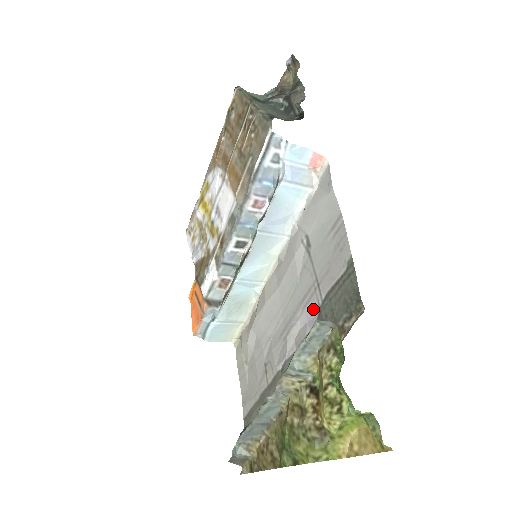
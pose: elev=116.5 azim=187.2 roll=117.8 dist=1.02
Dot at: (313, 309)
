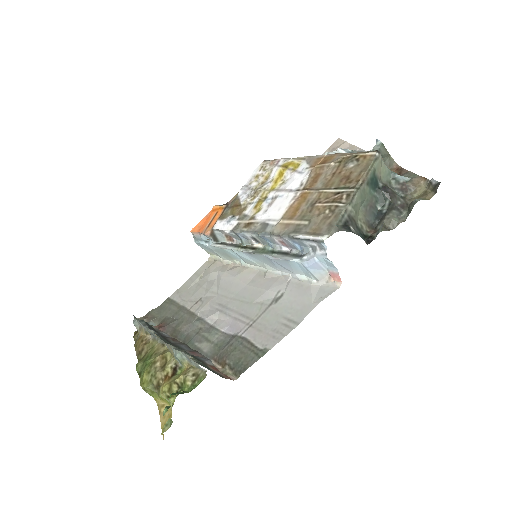
Dot at: (236, 328)
